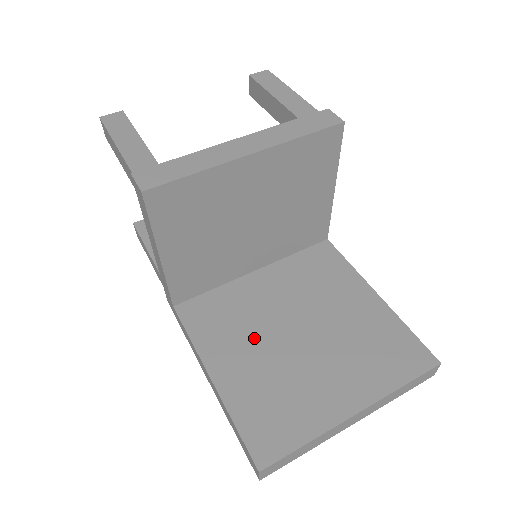
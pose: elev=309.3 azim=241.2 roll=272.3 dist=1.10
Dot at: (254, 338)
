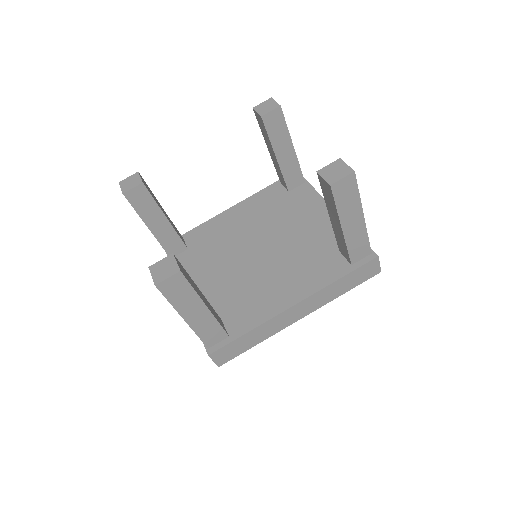
Dot at: occluded
